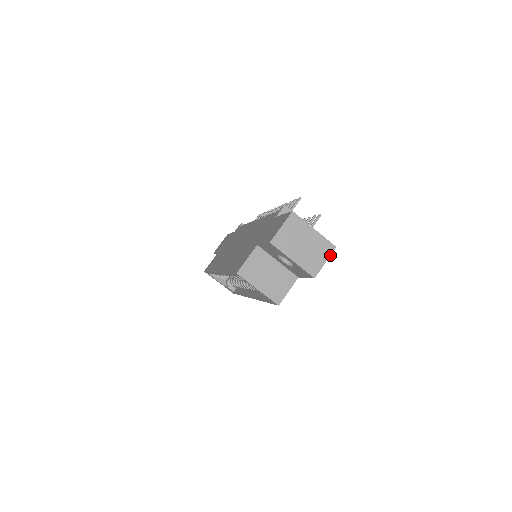
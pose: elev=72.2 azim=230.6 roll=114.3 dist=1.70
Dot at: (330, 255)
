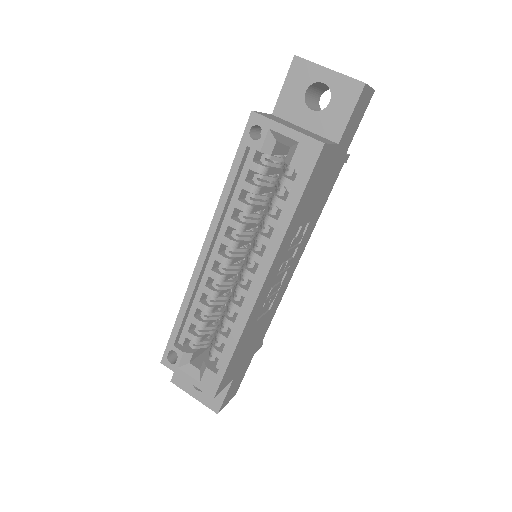
Dot at: (372, 88)
